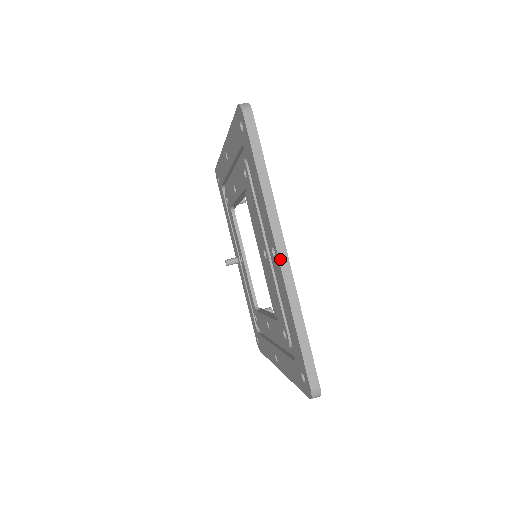
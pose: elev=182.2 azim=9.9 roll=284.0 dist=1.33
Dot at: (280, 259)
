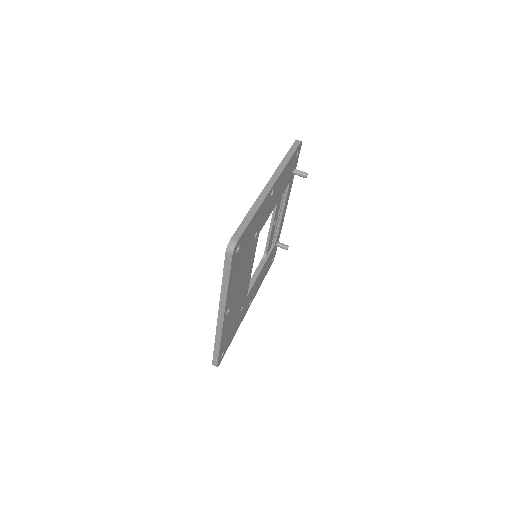
Dot at: (218, 320)
